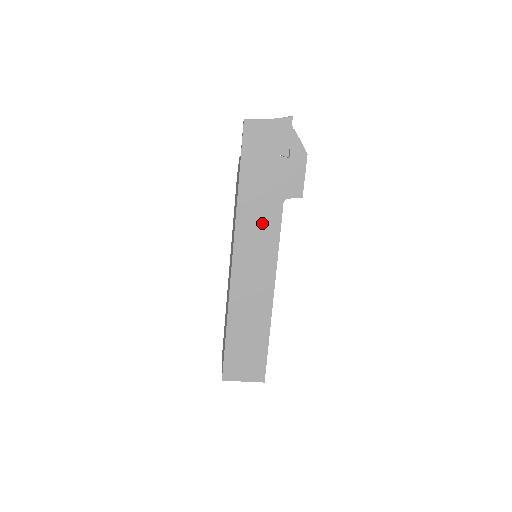
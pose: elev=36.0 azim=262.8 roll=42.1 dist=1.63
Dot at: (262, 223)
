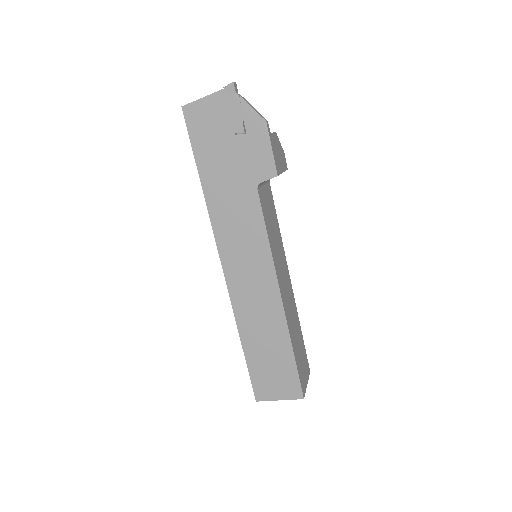
Dot at: (241, 219)
